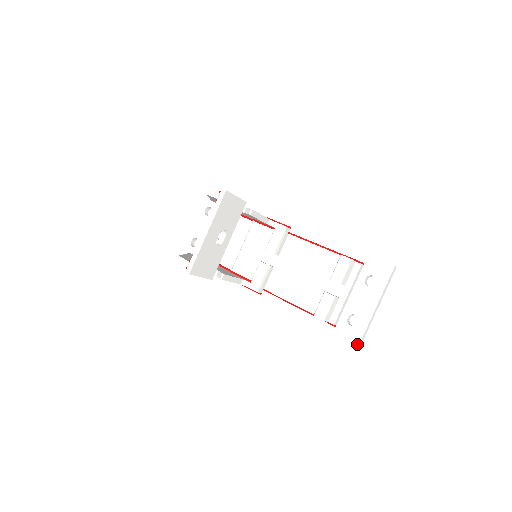
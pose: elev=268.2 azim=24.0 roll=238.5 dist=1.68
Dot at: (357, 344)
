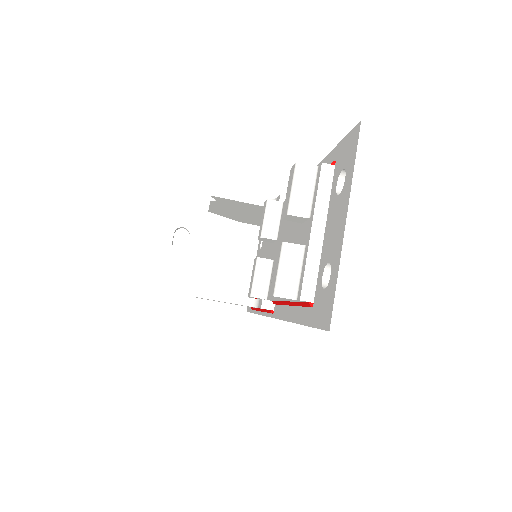
Dot at: (328, 321)
